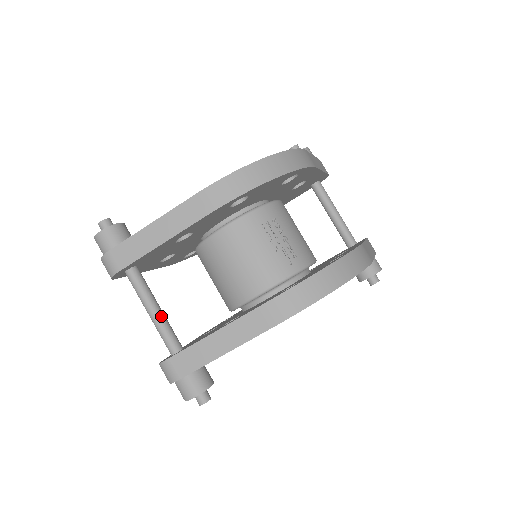
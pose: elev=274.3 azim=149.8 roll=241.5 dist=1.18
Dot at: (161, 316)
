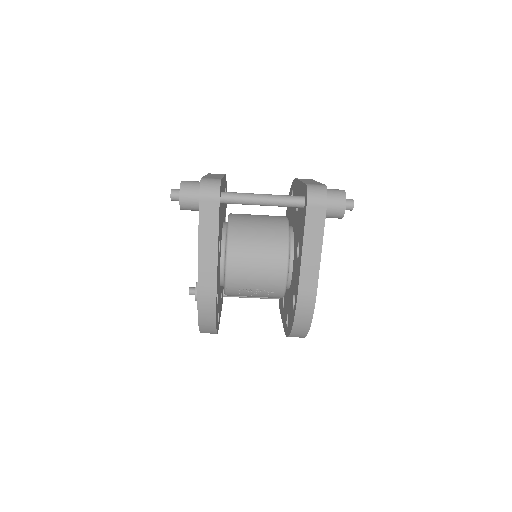
Dot at: occluded
